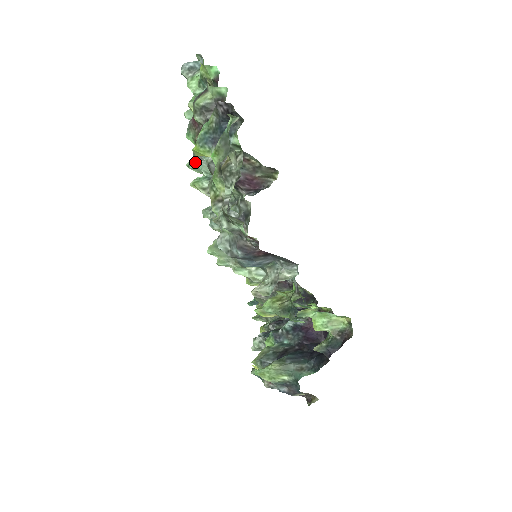
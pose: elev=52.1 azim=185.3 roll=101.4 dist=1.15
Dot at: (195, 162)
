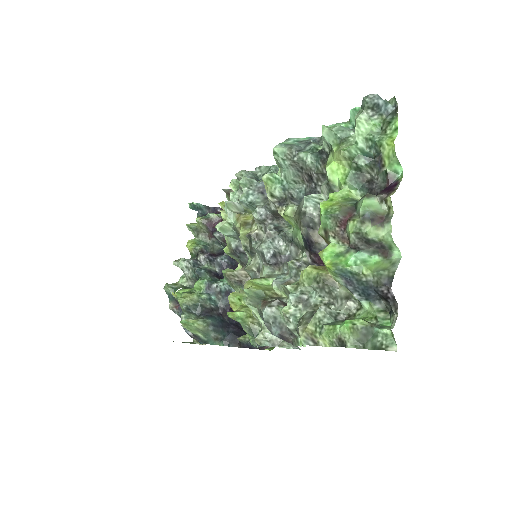
Dot at: (285, 161)
